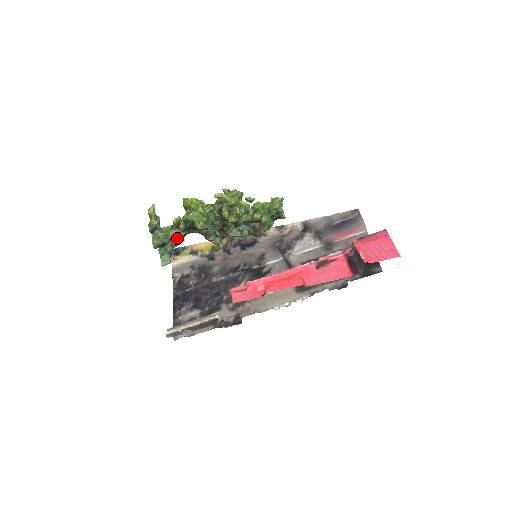
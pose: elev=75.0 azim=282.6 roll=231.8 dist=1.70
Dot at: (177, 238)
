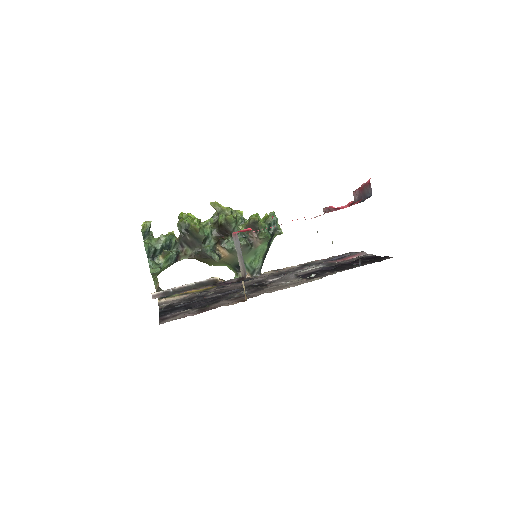
Dot at: occluded
